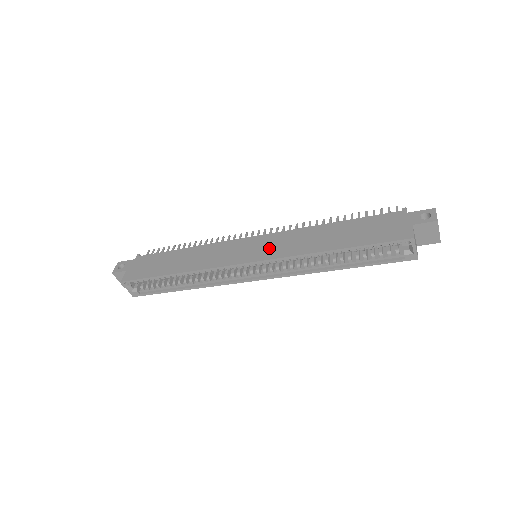
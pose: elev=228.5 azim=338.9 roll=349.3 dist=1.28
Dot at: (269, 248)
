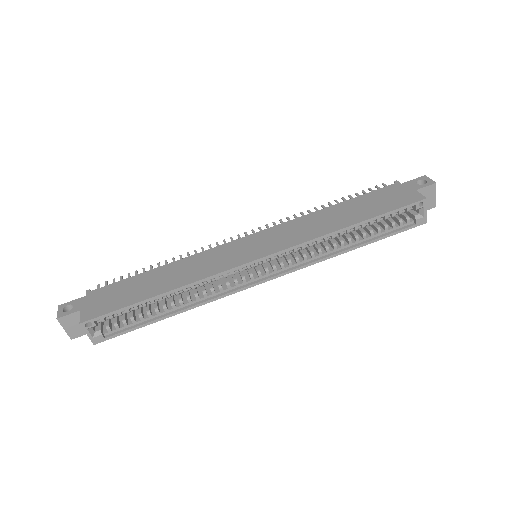
Dot at: (276, 240)
